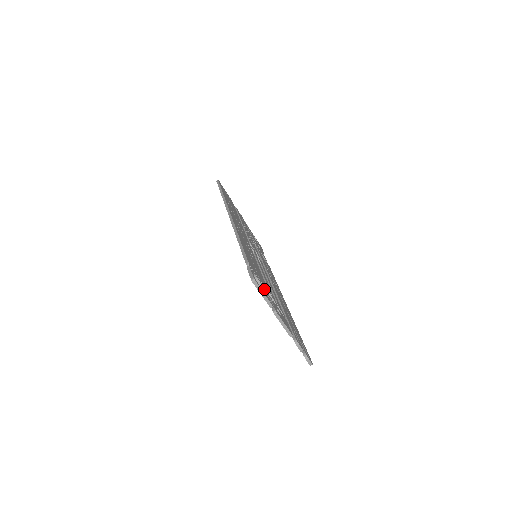
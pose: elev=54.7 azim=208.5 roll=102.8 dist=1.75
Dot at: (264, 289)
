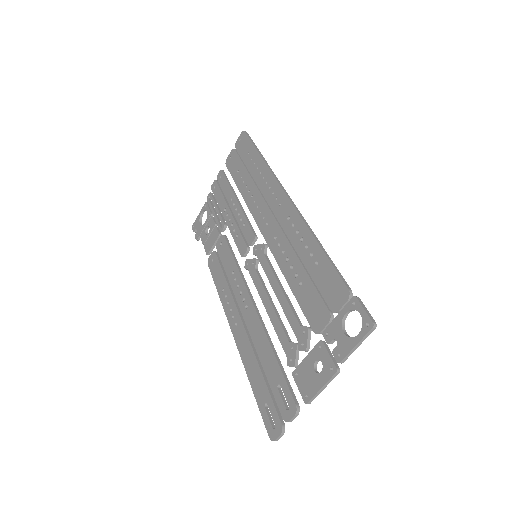
Dot at: (340, 333)
